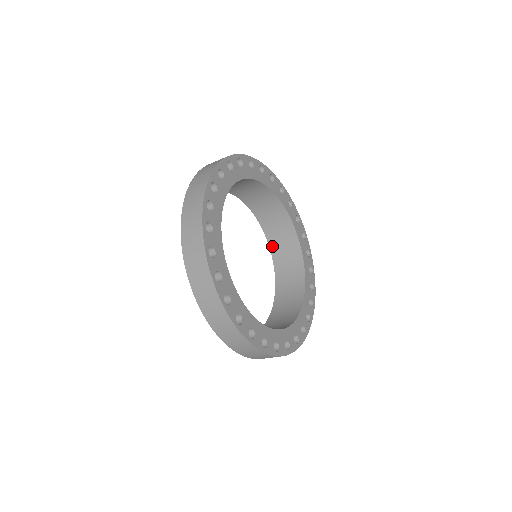
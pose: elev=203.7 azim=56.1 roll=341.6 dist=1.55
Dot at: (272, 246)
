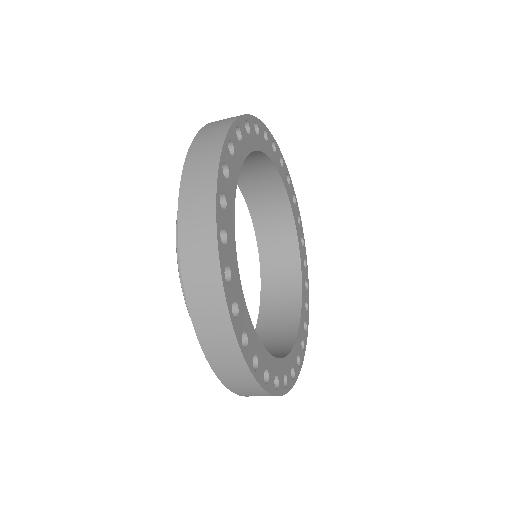
Dot at: (248, 198)
